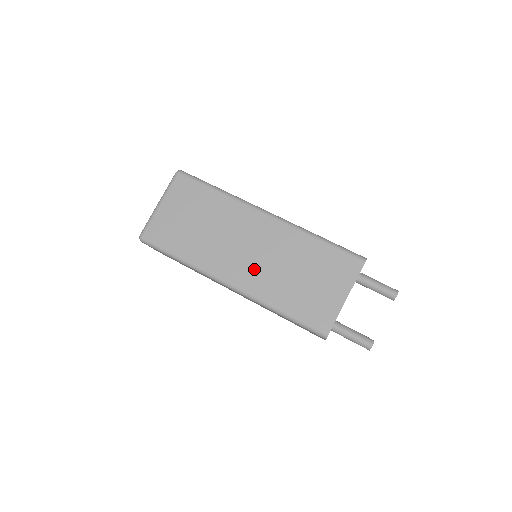
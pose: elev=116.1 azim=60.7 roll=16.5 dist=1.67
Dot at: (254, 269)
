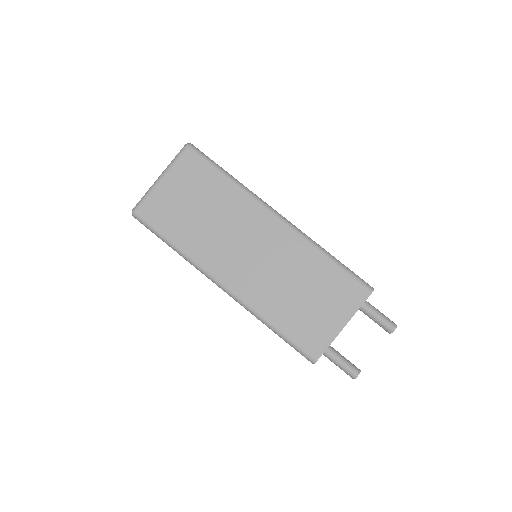
Dot at: (253, 275)
